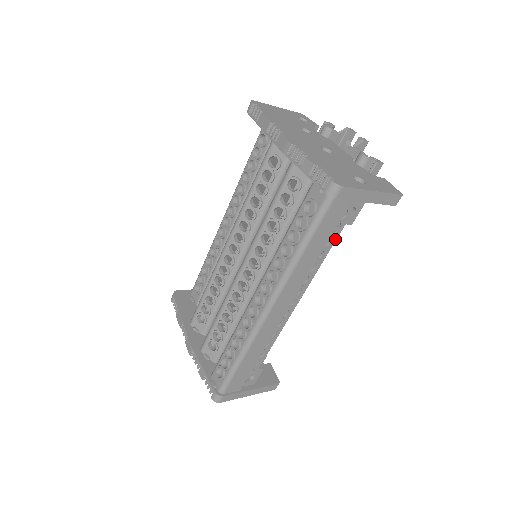
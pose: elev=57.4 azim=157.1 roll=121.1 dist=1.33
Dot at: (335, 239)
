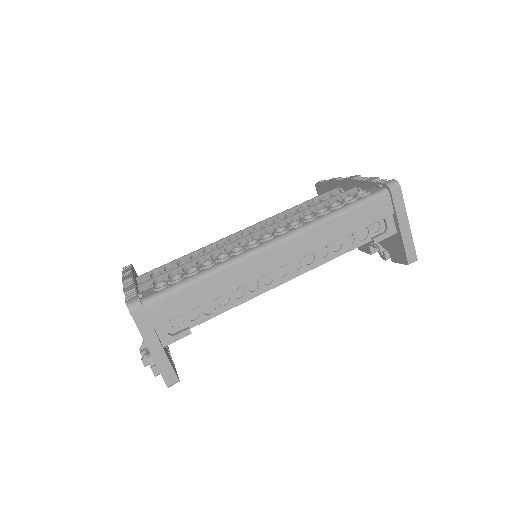
Dot at: (355, 247)
